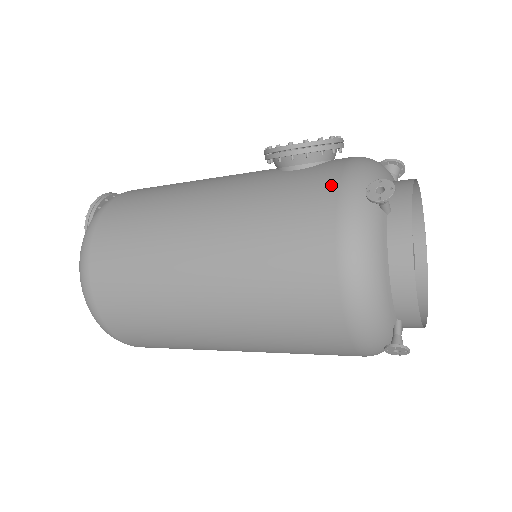
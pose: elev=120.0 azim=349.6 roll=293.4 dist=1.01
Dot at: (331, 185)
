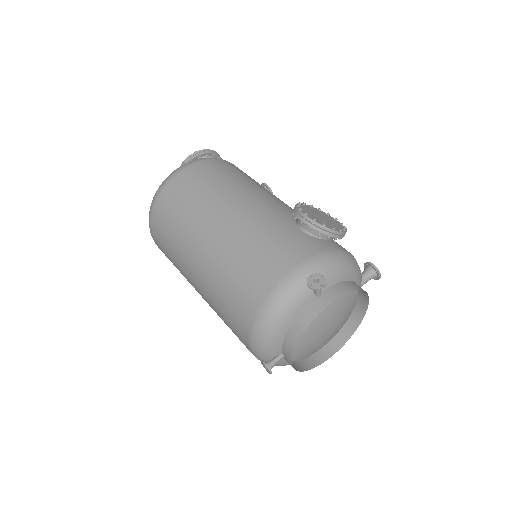
Dot at: (301, 256)
